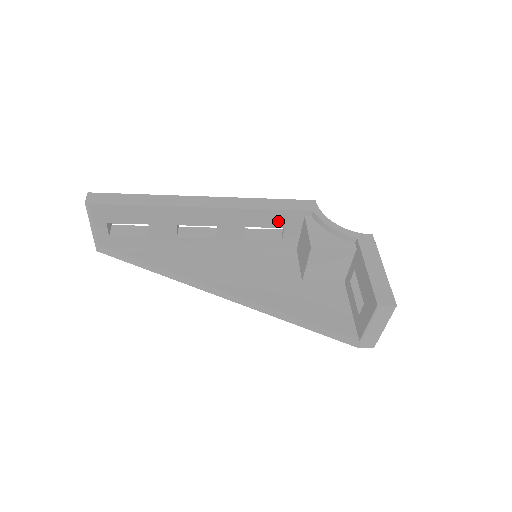
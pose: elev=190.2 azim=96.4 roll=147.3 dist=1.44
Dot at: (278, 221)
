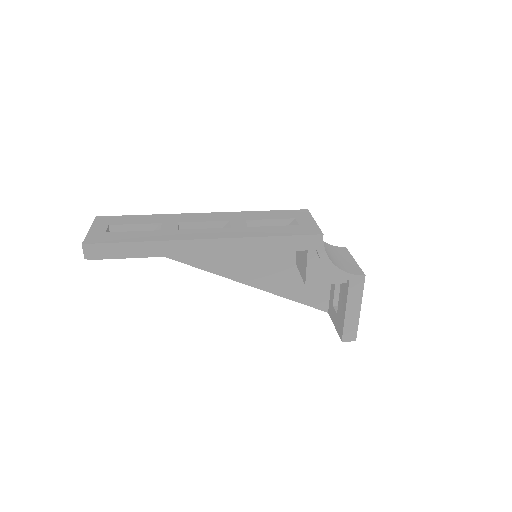
Dot at: occluded
